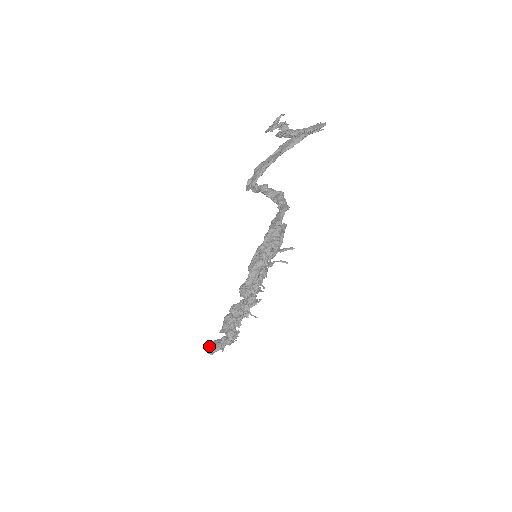
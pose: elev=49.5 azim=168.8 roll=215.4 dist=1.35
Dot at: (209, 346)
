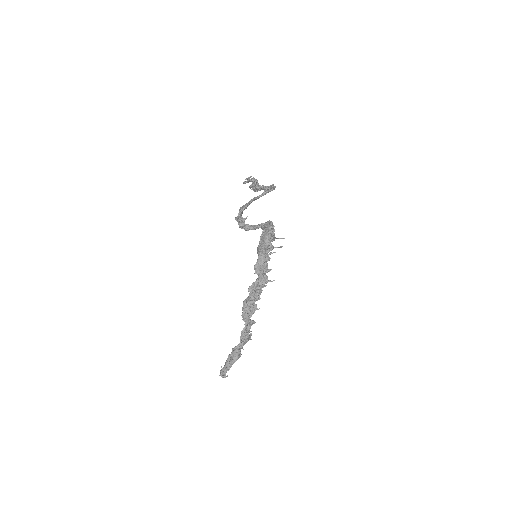
Dot at: (223, 367)
